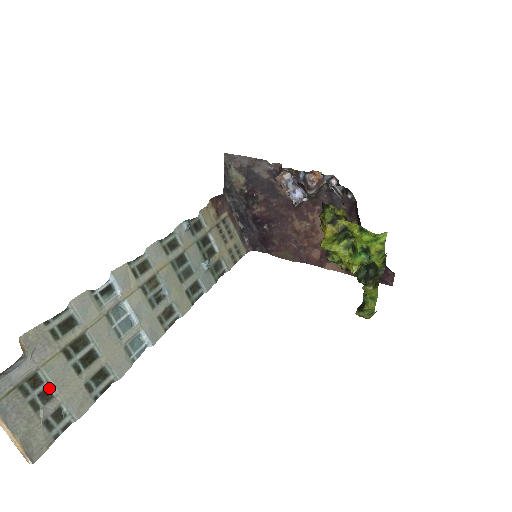
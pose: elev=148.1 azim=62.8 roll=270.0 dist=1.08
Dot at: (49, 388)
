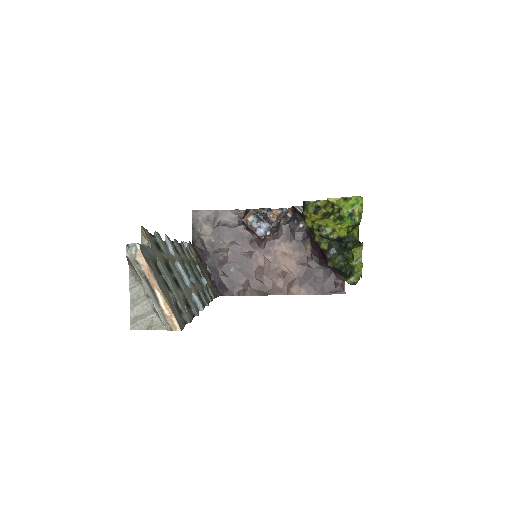
Dot at: (166, 281)
